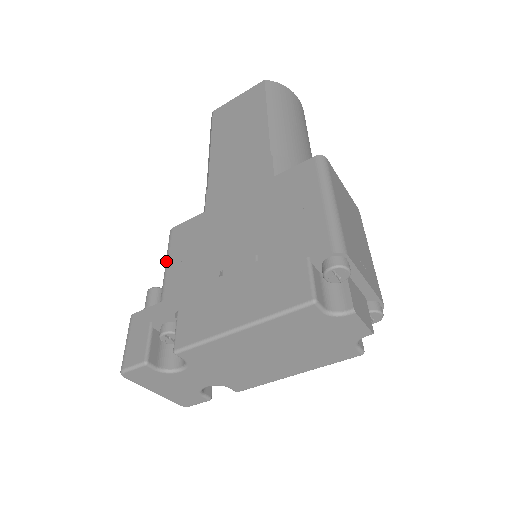
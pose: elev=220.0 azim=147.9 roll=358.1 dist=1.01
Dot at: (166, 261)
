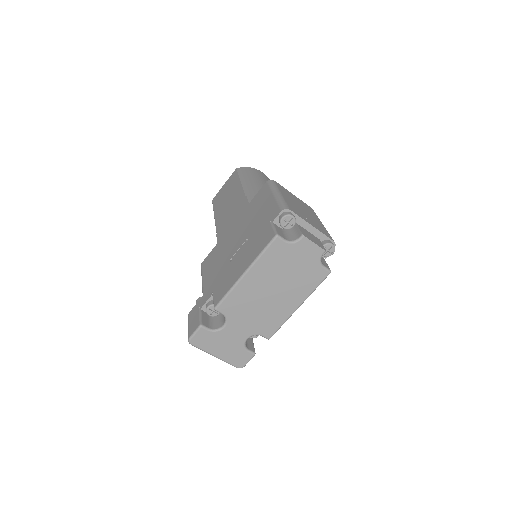
Dot at: occluded
